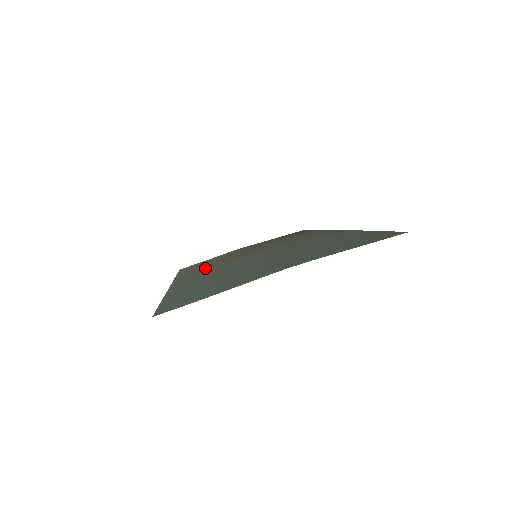
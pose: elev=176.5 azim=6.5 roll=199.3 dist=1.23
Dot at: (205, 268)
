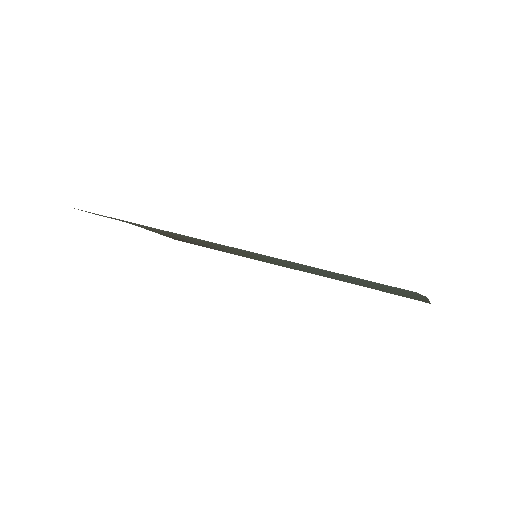
Dot at: occluded
